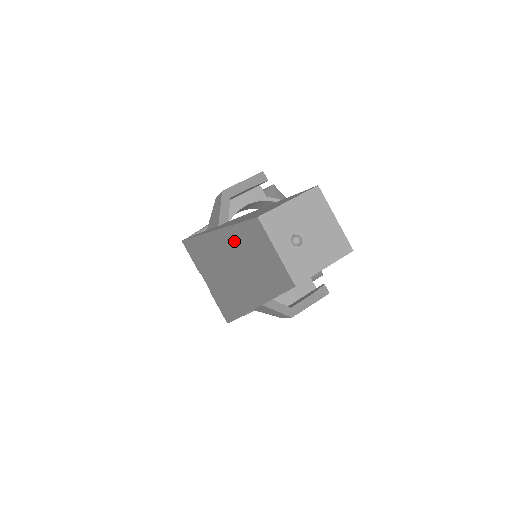
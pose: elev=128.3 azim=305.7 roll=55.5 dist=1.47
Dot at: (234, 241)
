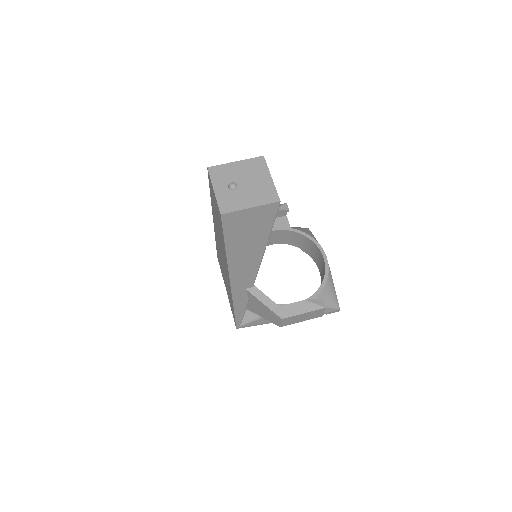
Dot at: occluded
